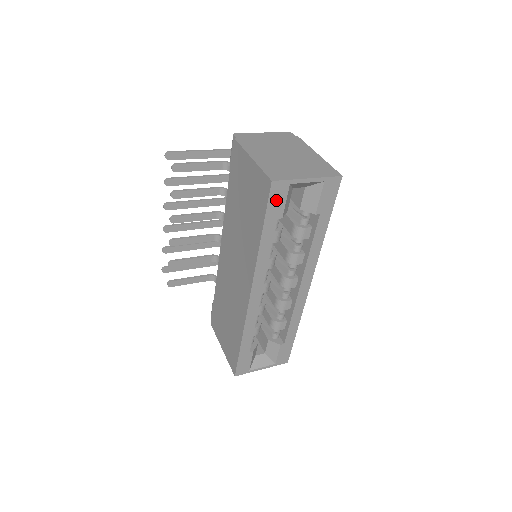
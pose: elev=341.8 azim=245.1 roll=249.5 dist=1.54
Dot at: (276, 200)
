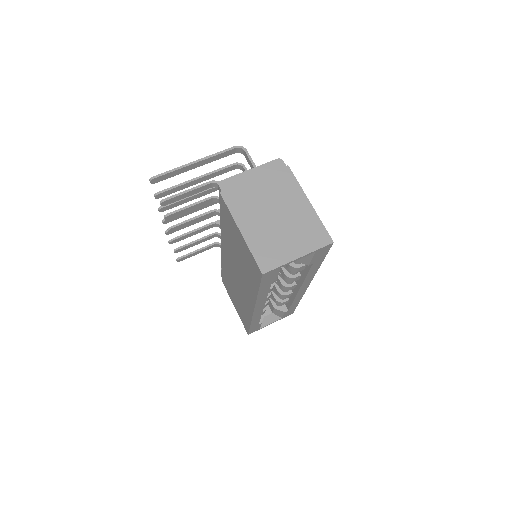
Dot at: (268, 278)
